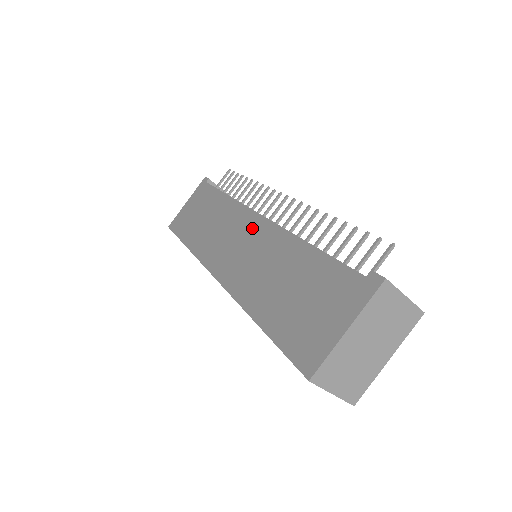
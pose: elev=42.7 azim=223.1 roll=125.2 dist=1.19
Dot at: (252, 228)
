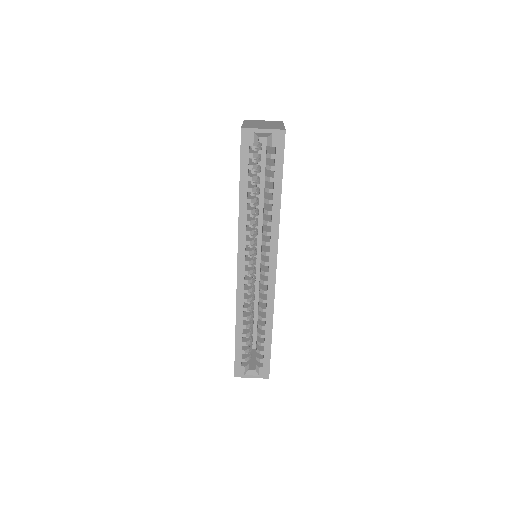
Dot at: occluded
